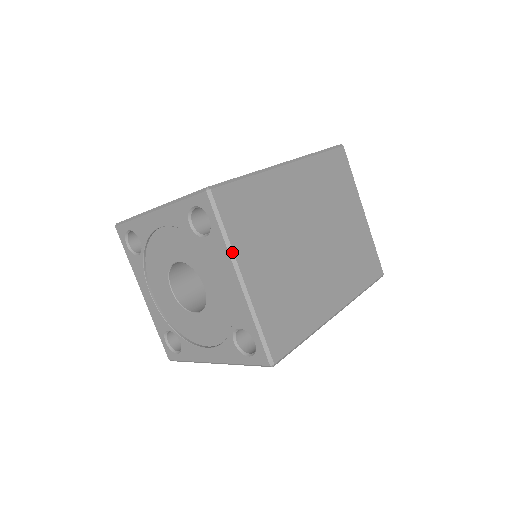
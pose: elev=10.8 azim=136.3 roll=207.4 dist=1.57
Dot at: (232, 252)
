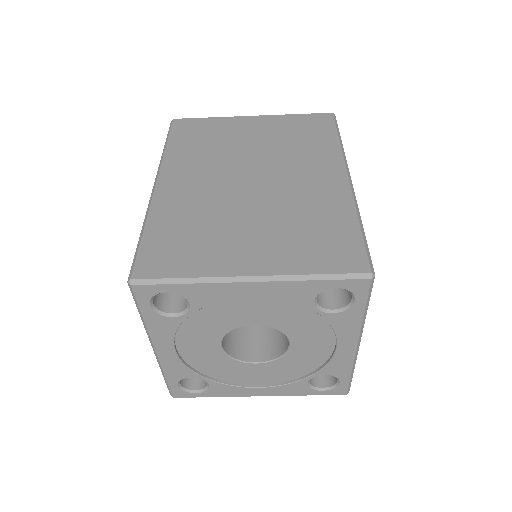
Dot at: (363, 325)
